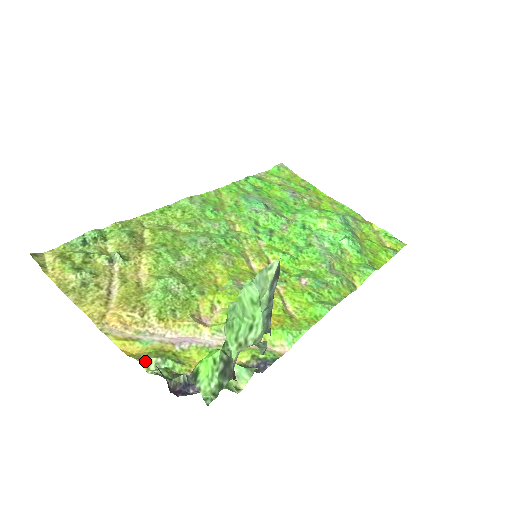
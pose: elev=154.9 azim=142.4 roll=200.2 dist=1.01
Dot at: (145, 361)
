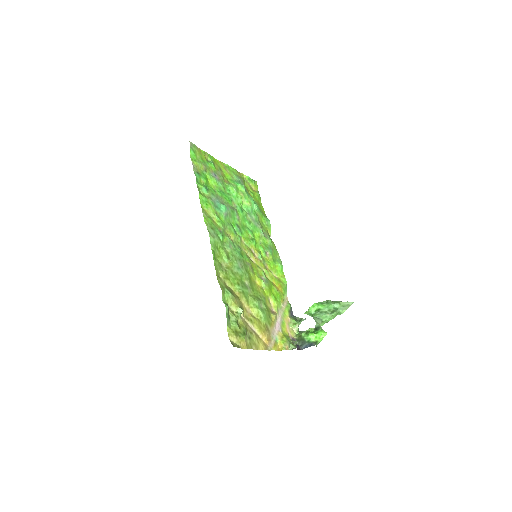
Dot at: (288, 348)
